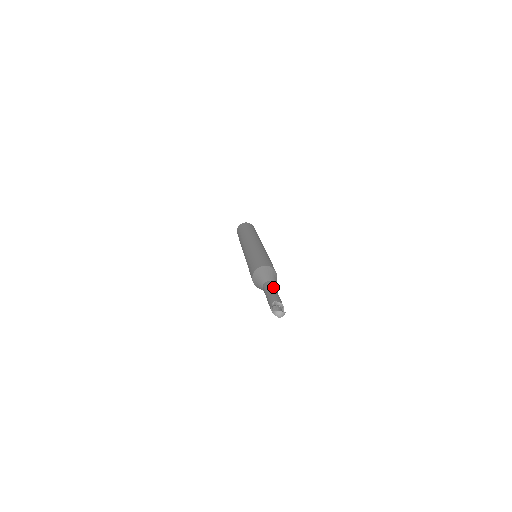
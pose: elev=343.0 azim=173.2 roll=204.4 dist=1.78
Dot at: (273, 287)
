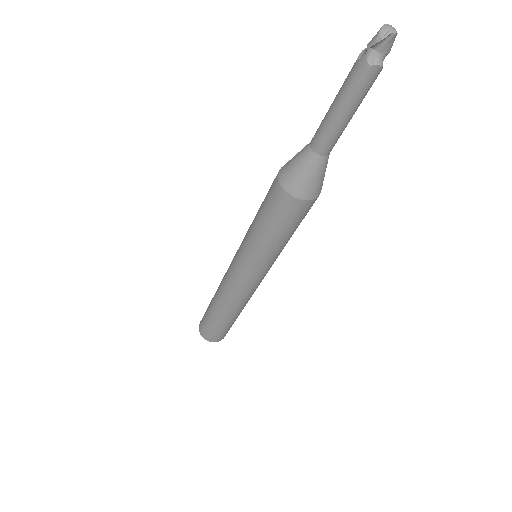
Dot at: occluded
